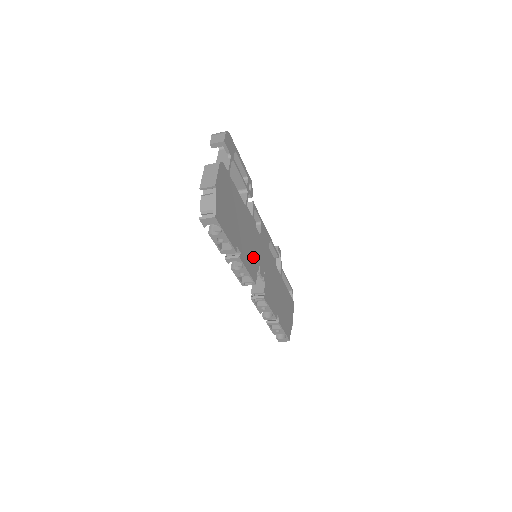
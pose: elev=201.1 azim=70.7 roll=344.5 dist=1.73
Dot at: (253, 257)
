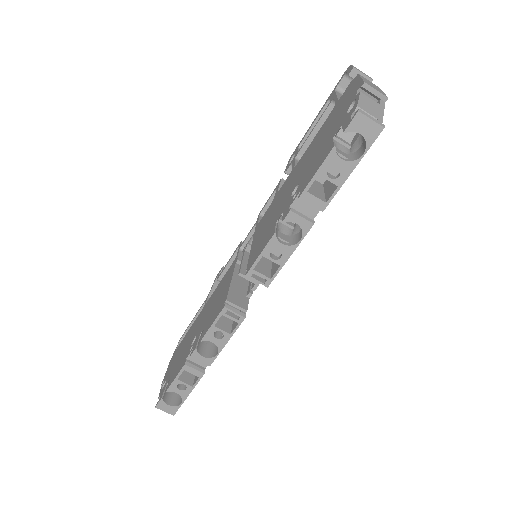
Dot at: occluded
